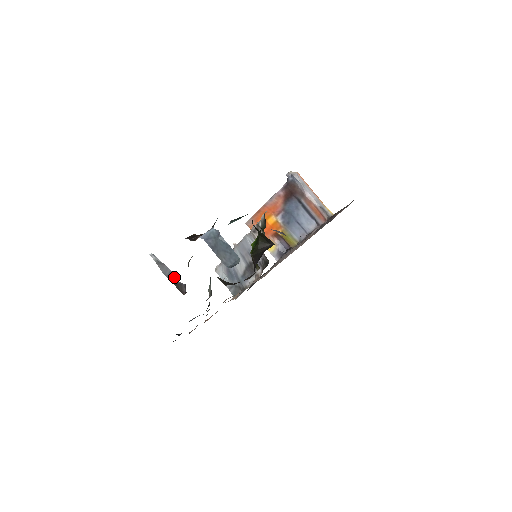
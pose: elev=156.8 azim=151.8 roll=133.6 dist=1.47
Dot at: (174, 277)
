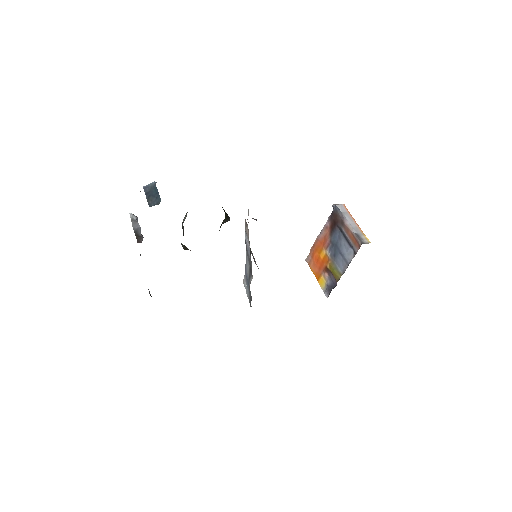
Dot at: occluded
